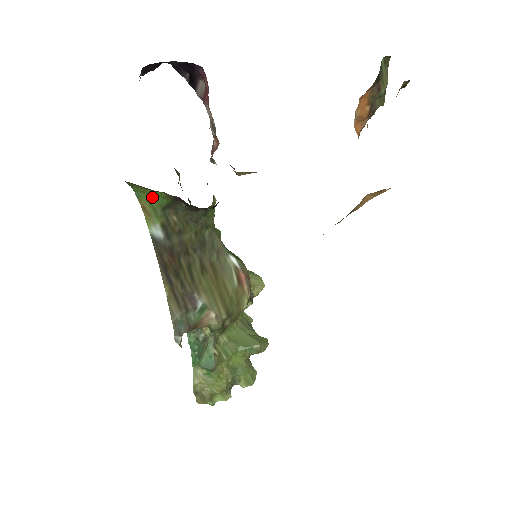
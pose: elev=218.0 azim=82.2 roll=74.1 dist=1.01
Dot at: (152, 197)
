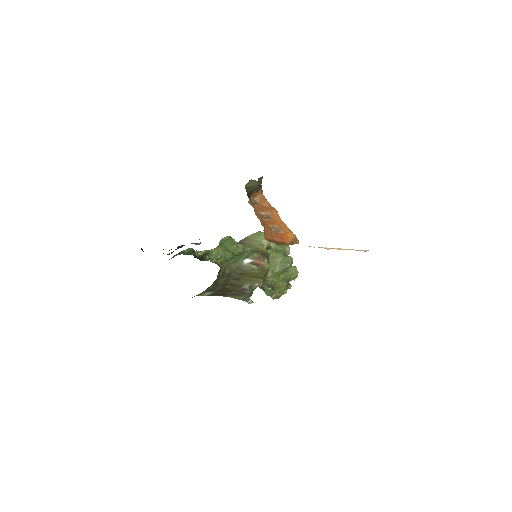
Dot at: occluded
